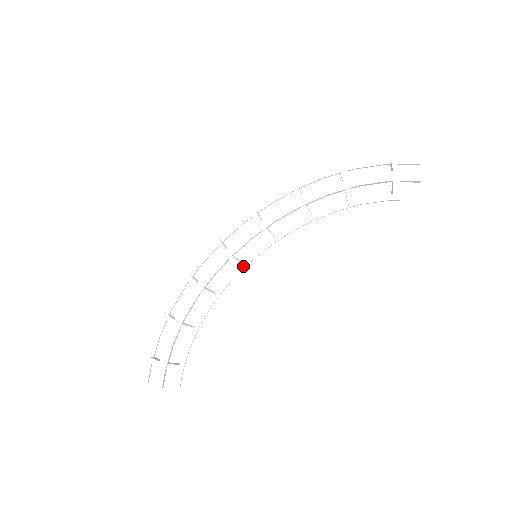
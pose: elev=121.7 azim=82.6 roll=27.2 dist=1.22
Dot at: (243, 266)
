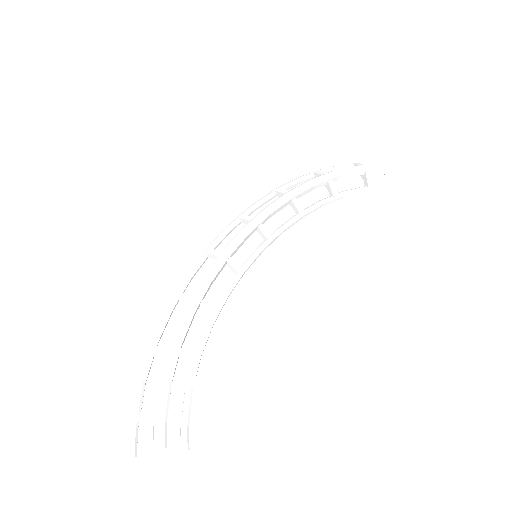
Dot at: (243, 271)
